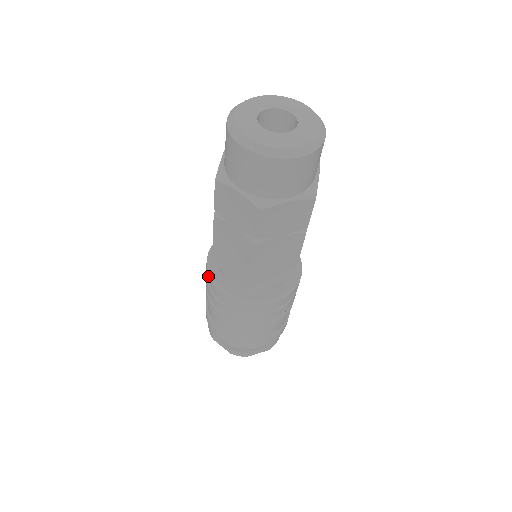
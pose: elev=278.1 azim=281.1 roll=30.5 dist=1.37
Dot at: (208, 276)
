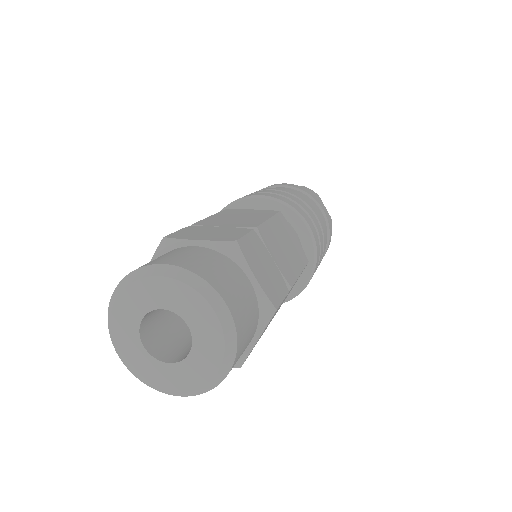
Dot at: occluded
